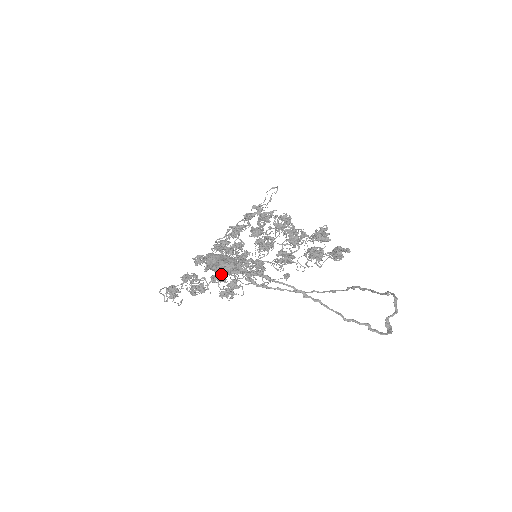
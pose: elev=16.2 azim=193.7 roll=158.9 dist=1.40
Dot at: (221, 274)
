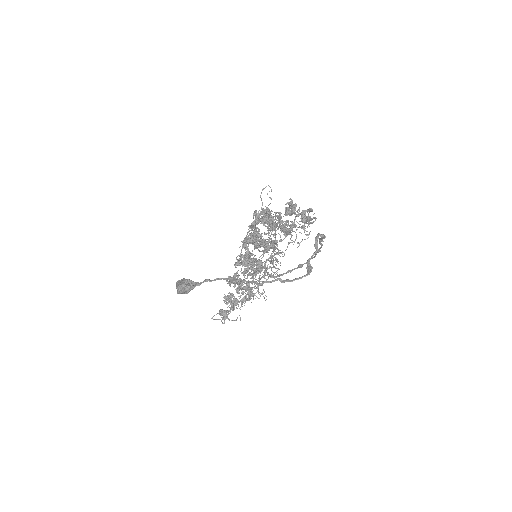
Dot at: (238, 284)
